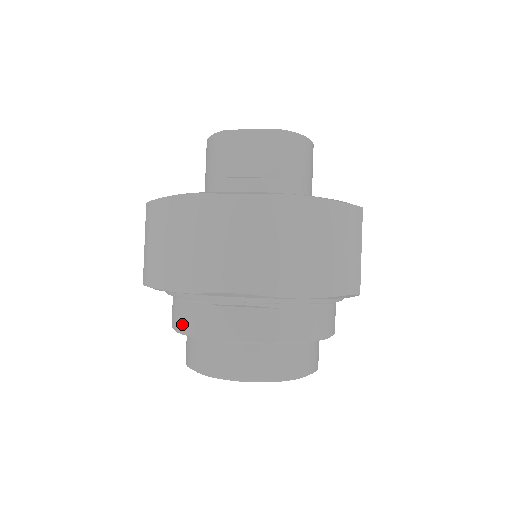
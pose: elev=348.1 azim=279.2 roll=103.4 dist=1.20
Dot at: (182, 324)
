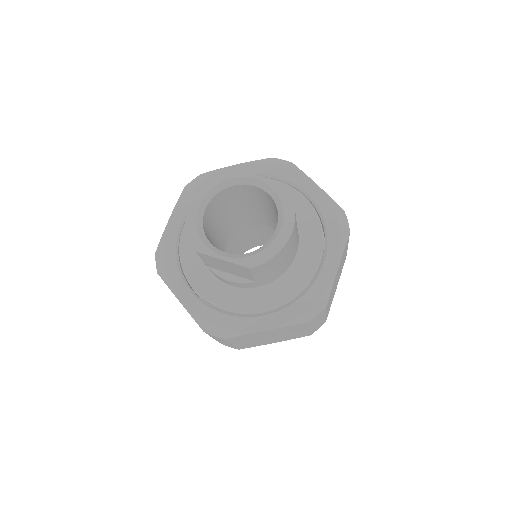
Dot at: occluded
